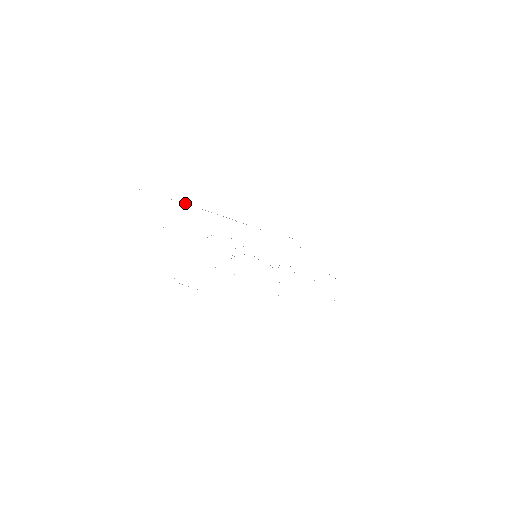
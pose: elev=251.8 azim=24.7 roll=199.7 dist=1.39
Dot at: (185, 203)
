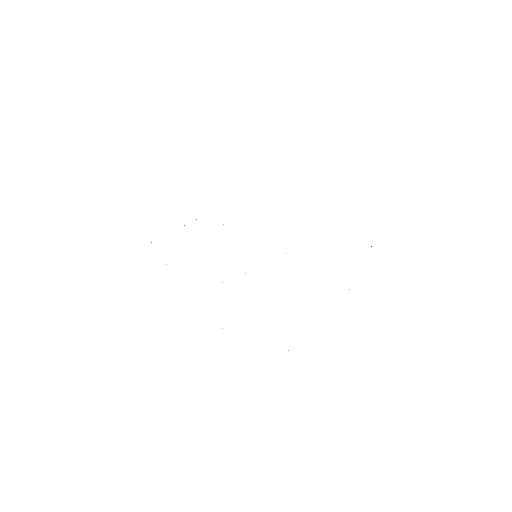
Dot at: occluded
